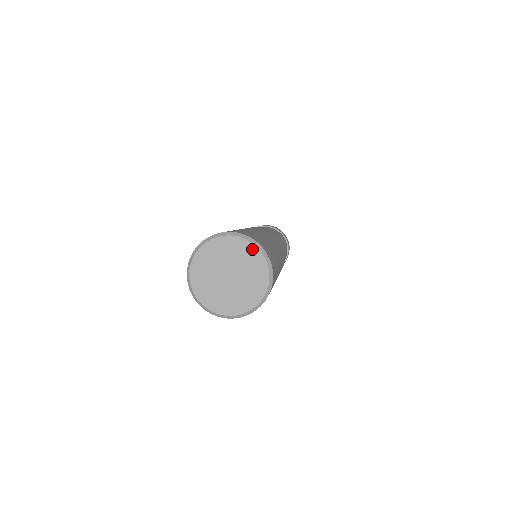
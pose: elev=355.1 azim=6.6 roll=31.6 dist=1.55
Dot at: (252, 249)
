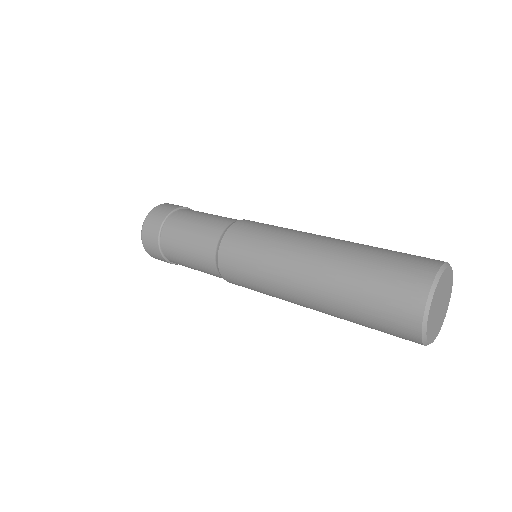
Dot at: (451, 292)
